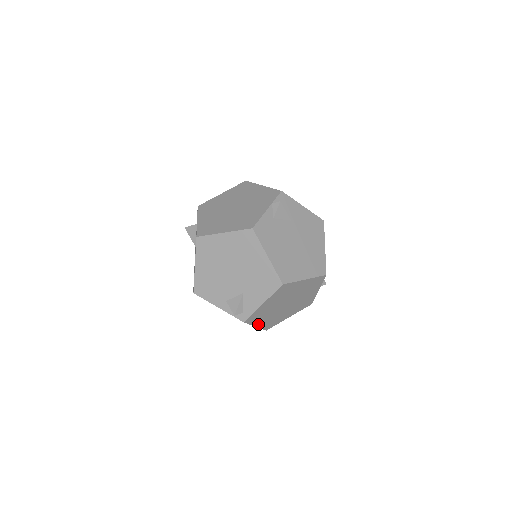
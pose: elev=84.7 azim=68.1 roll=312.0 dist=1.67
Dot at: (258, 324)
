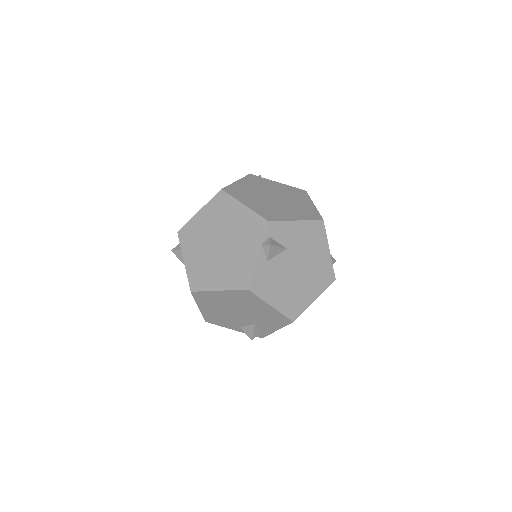
Dot at: occluded
